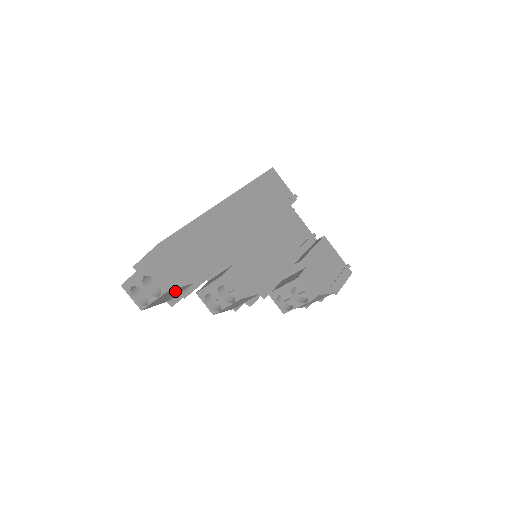
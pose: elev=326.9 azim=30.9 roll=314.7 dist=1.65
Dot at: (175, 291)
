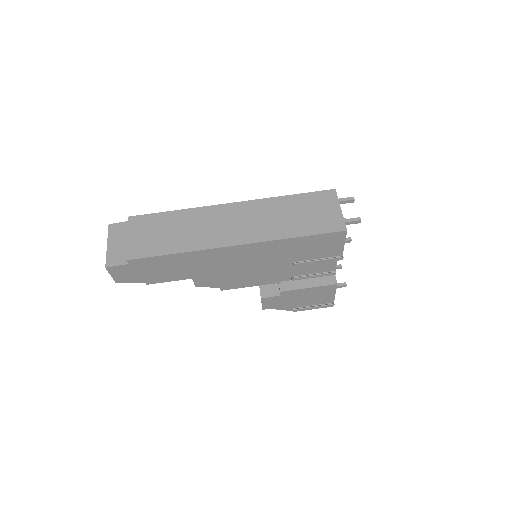
Dot at: occluded
